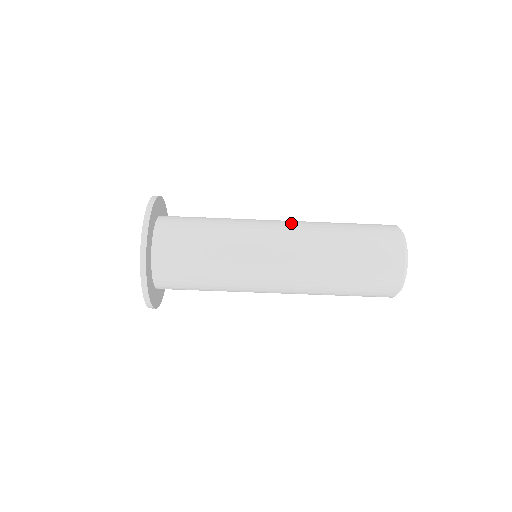
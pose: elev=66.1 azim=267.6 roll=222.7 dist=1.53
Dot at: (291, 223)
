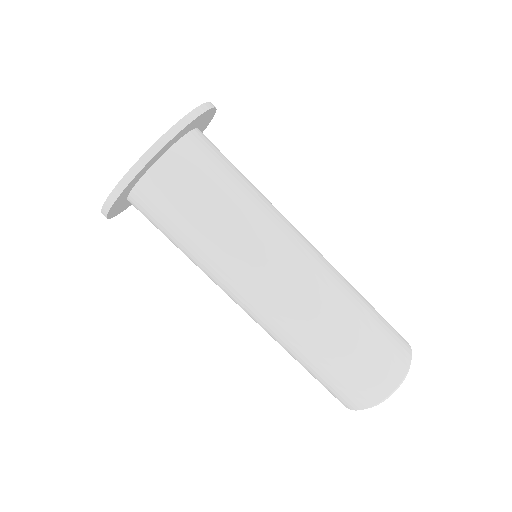
Dot at: occluded
